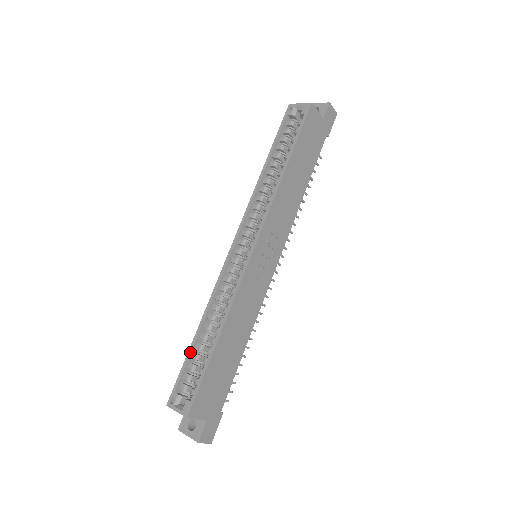
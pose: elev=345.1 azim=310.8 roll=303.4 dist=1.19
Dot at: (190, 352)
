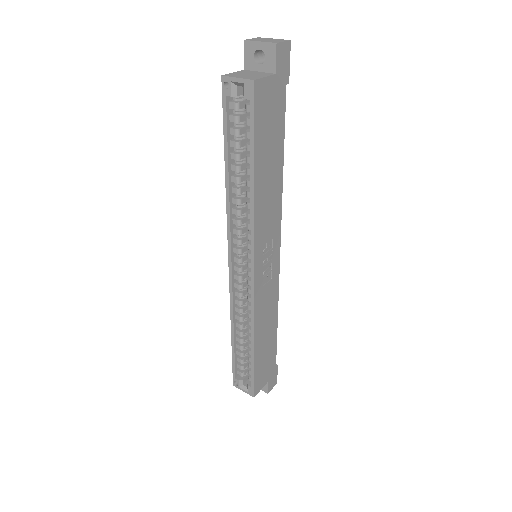
Dot at: (234, 353)
